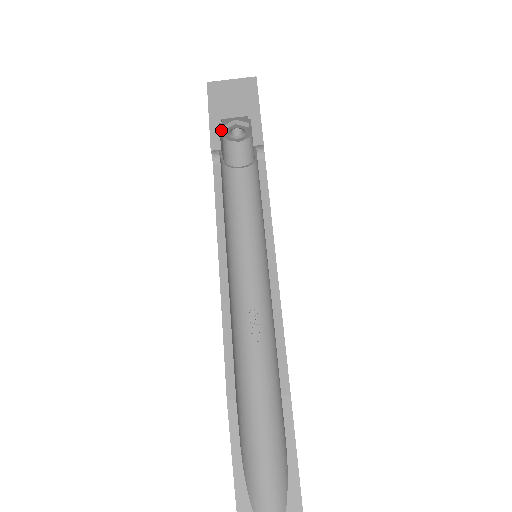
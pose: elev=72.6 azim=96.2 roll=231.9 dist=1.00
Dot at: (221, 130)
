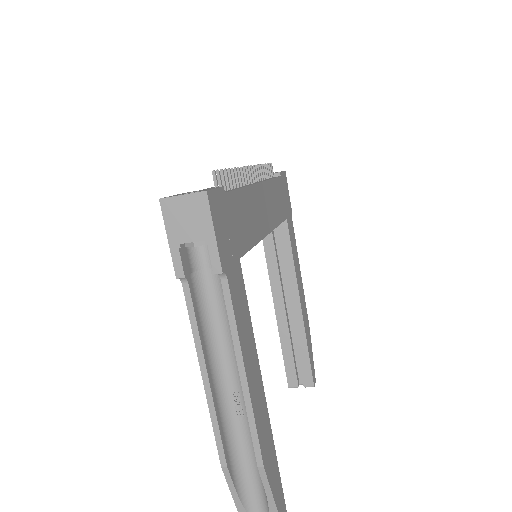
Dot at: (183, 245)
